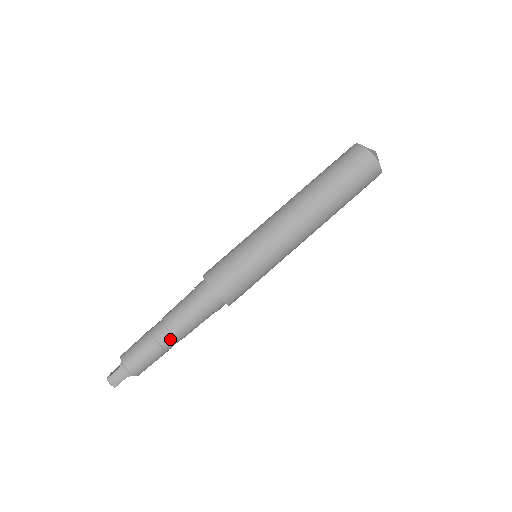
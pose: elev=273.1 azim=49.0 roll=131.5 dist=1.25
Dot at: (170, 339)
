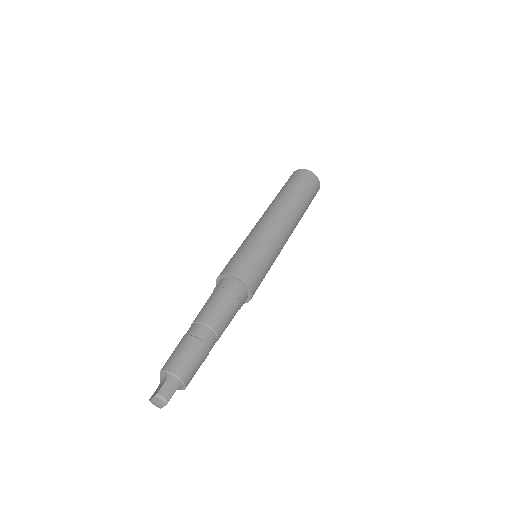
Dot at: (211, 335)
